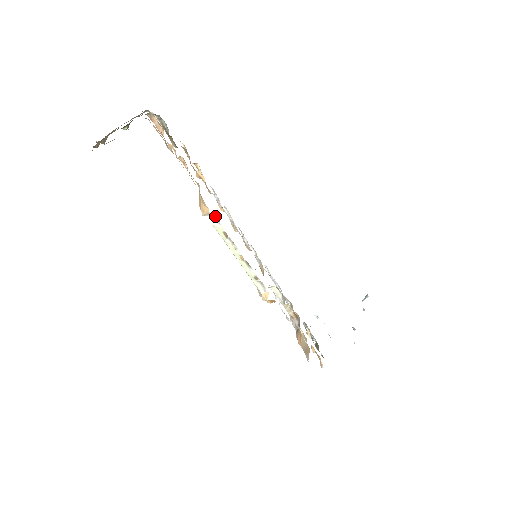
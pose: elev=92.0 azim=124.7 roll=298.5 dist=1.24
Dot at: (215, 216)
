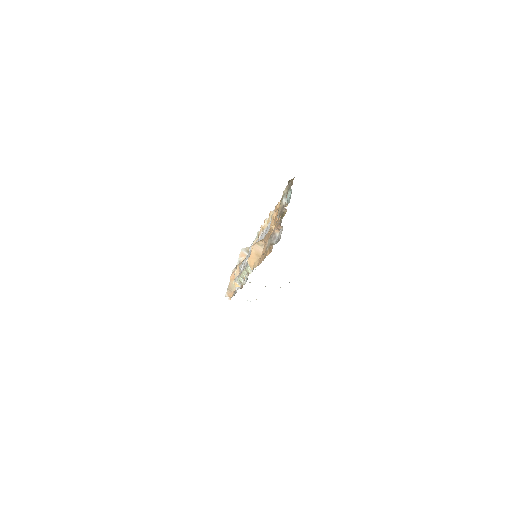
Dot at: occluded
